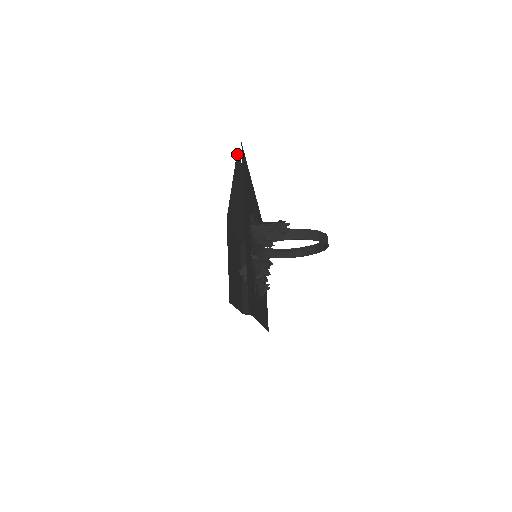
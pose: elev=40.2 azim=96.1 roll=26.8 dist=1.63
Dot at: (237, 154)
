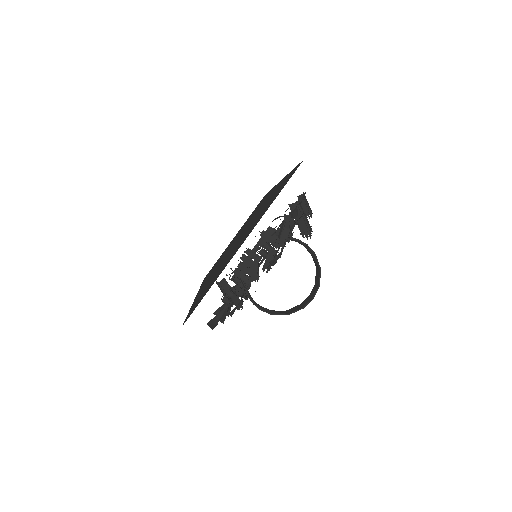
Dot at: (301, 162)
